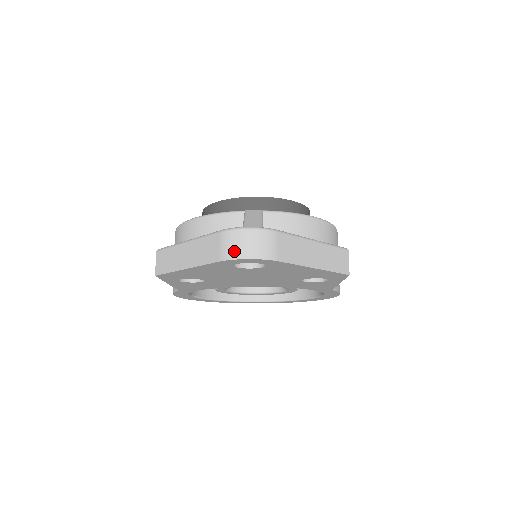
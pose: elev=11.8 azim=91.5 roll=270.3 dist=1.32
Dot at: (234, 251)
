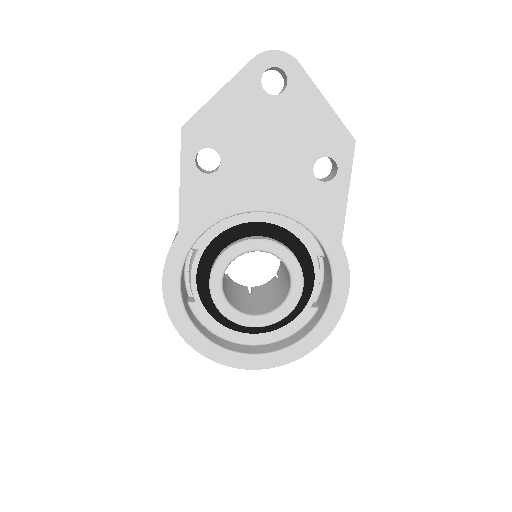
Dot at: (265, 52)
